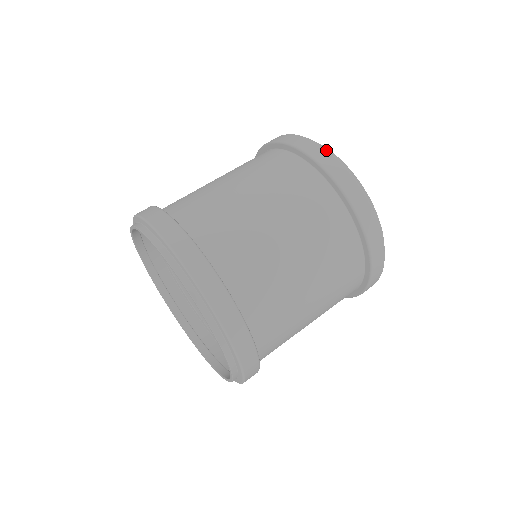
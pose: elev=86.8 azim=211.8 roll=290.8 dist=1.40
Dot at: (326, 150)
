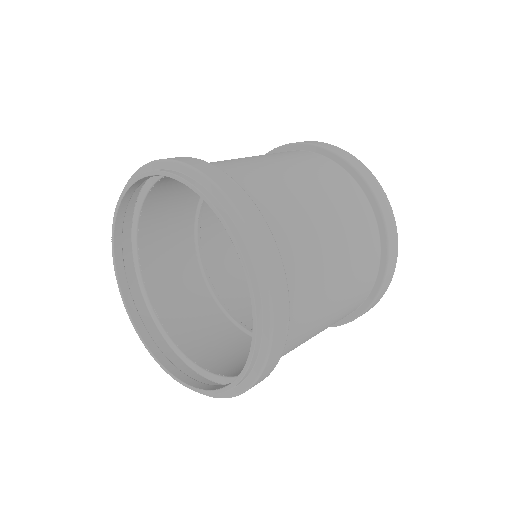
Dot at: occluded
